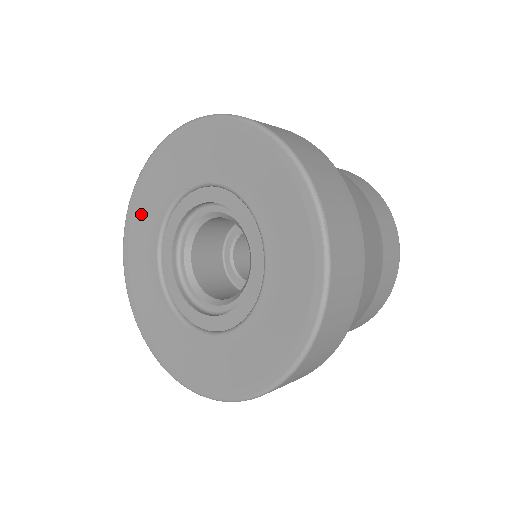
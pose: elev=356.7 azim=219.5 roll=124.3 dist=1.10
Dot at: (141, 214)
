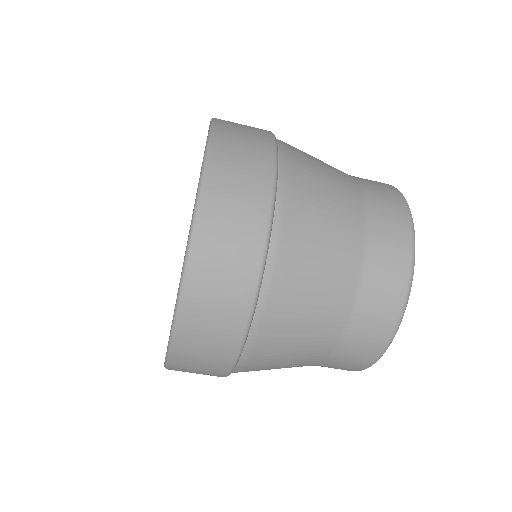
Dot at: occluded
